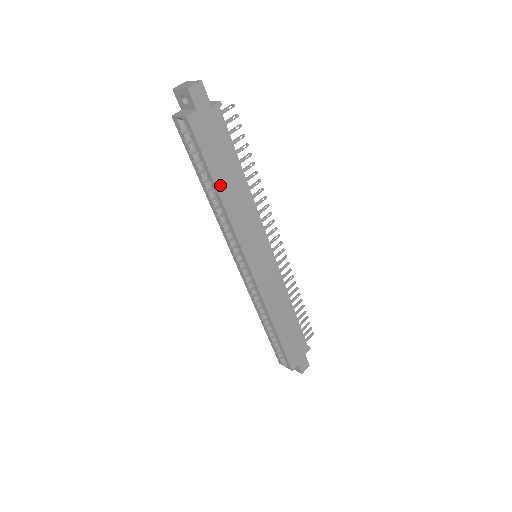
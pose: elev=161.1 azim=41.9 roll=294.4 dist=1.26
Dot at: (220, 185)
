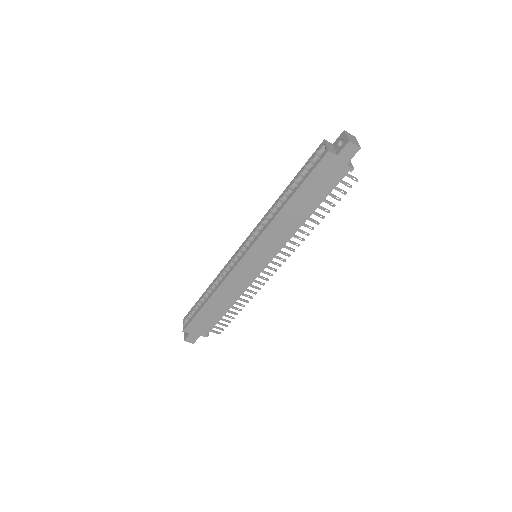
Dot at: (293, 201)
